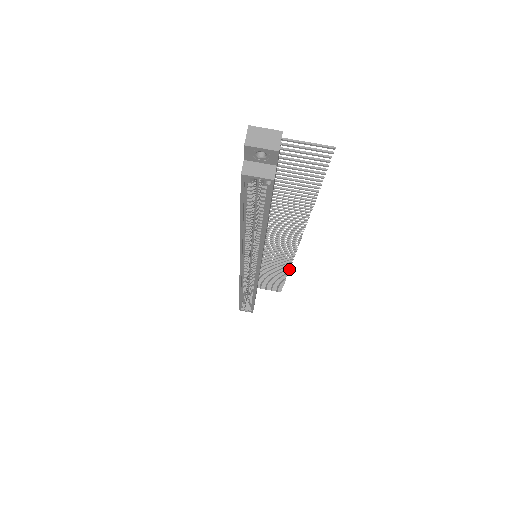
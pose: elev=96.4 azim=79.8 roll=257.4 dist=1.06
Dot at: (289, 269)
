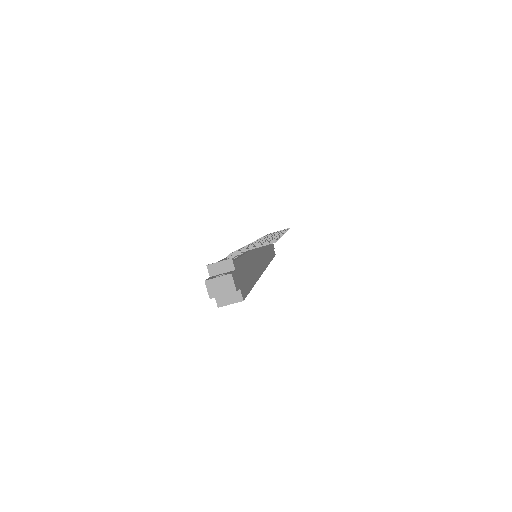
Dot at: occluded
